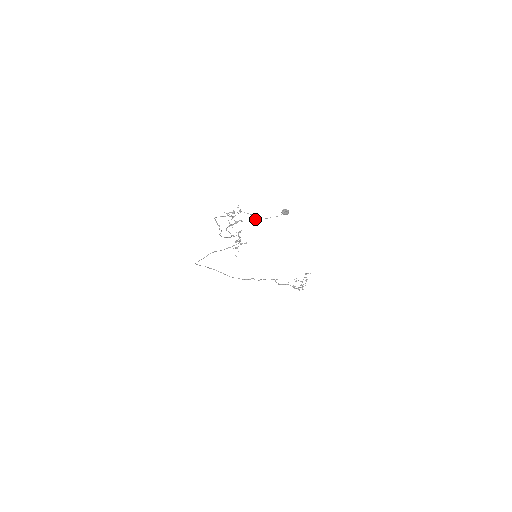
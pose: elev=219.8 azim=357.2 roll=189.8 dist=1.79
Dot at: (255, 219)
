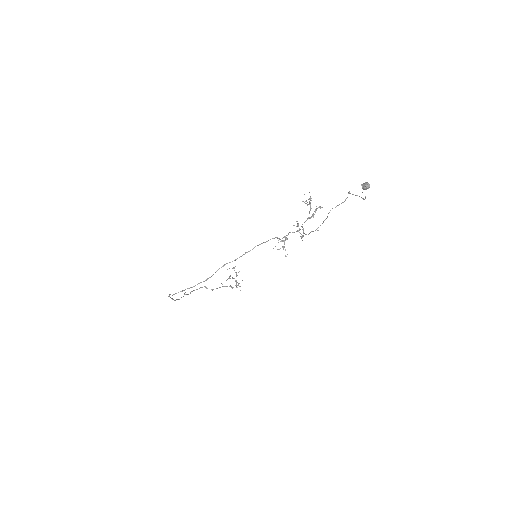
Dot at: (364, 199)
